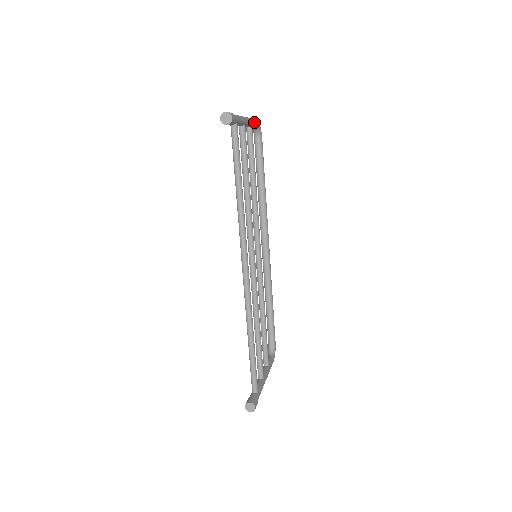
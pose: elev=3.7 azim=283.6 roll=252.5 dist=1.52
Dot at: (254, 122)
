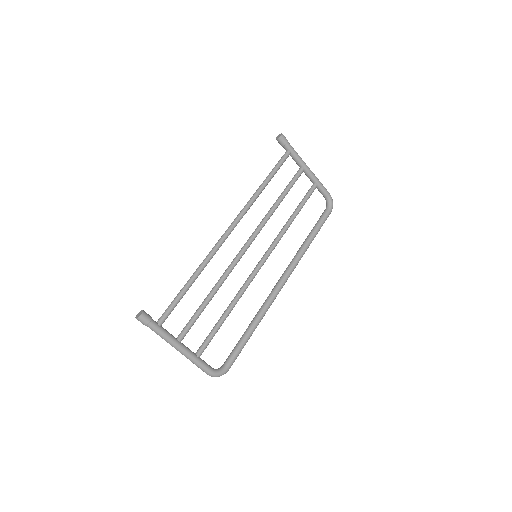
Dot at: (321, 185)
